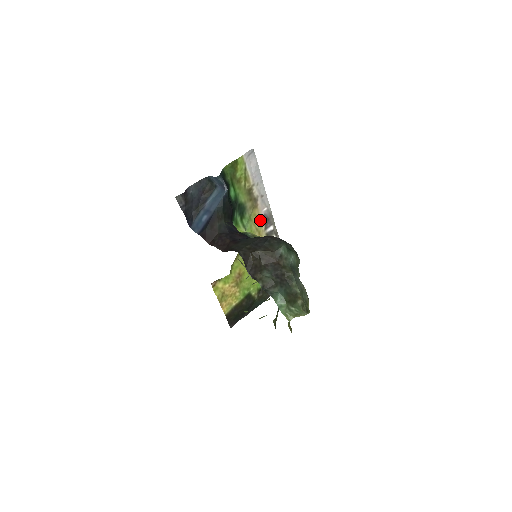
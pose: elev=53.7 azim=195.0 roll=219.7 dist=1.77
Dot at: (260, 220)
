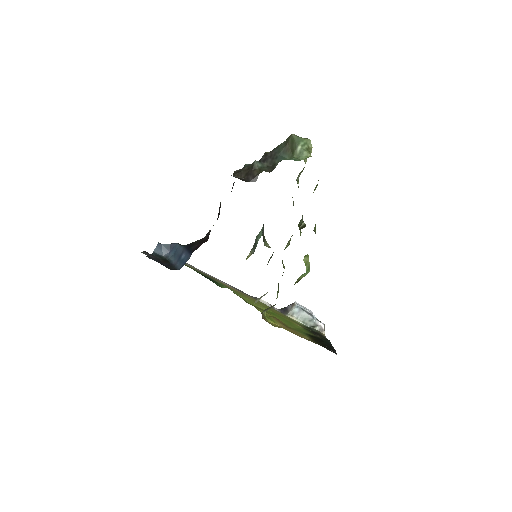
Dot at: occluded
